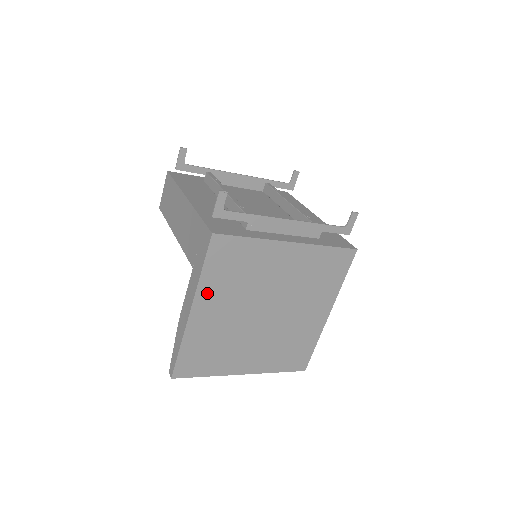
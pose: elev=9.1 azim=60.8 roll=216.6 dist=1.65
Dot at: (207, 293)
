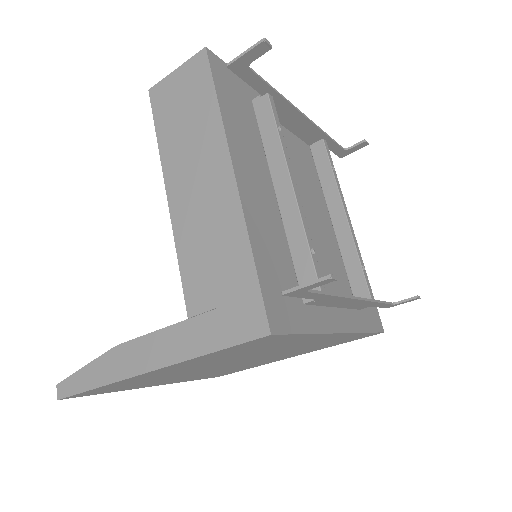
Dot at: (189, 362)
